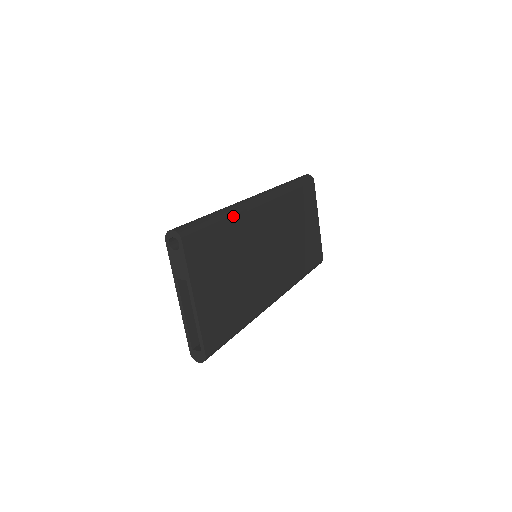
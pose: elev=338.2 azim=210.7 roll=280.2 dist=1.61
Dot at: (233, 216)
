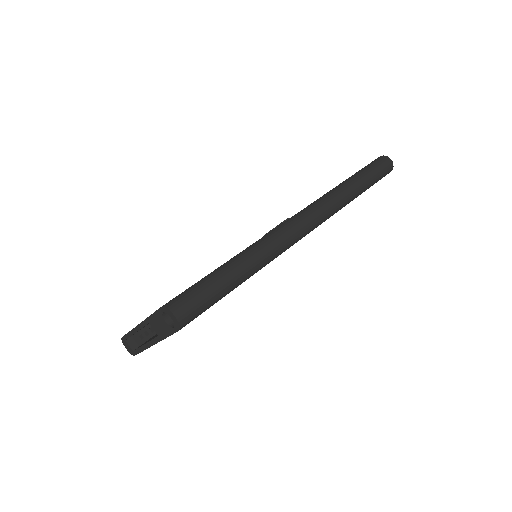
Dot at: occluded
